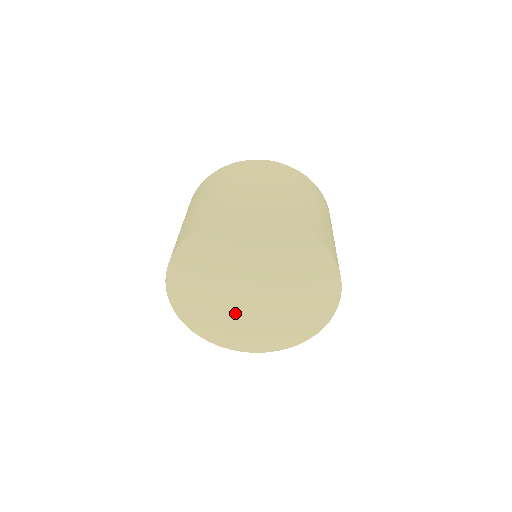
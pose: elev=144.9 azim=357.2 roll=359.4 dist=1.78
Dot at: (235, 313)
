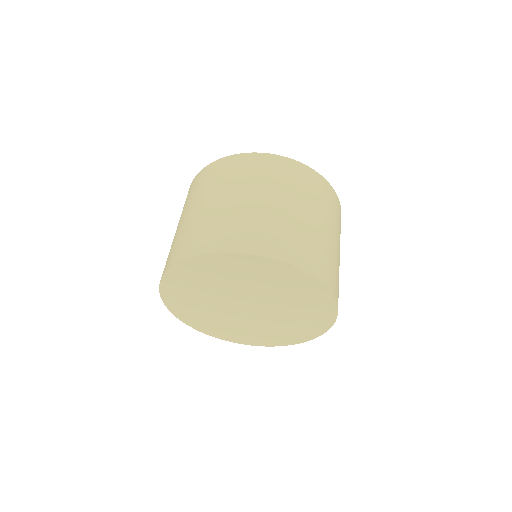
Dot at: (225, 316)
